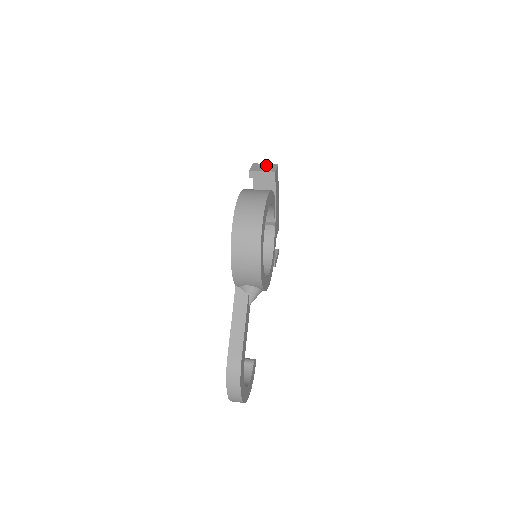
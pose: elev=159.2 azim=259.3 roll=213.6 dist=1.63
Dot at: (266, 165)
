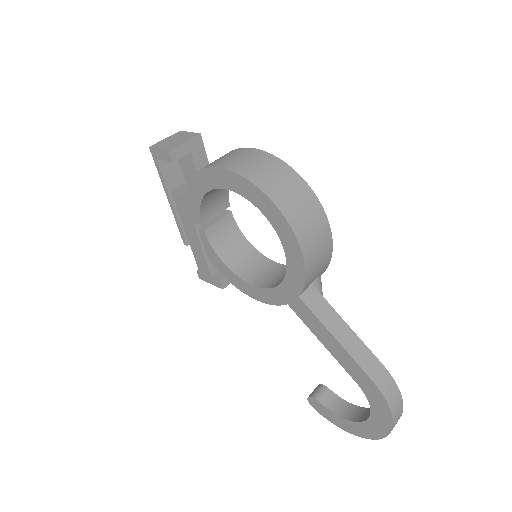
Dot at: (171, 138)
